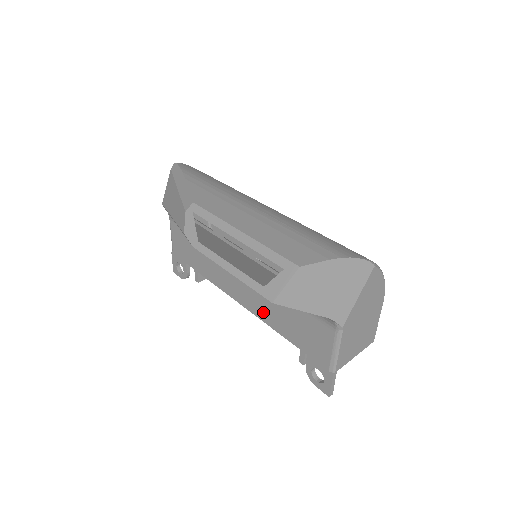
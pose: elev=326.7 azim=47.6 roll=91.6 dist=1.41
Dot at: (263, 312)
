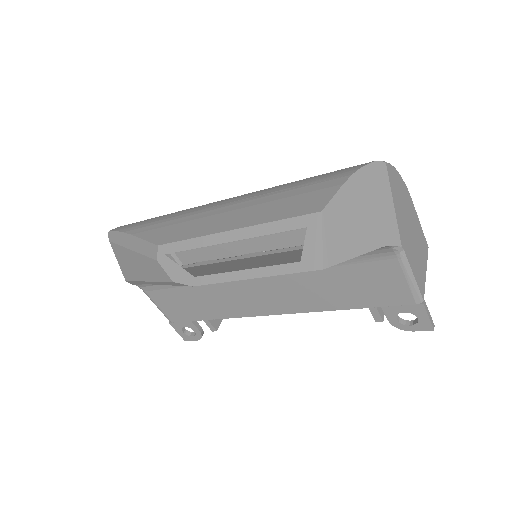
Dot at: (305, 303)
